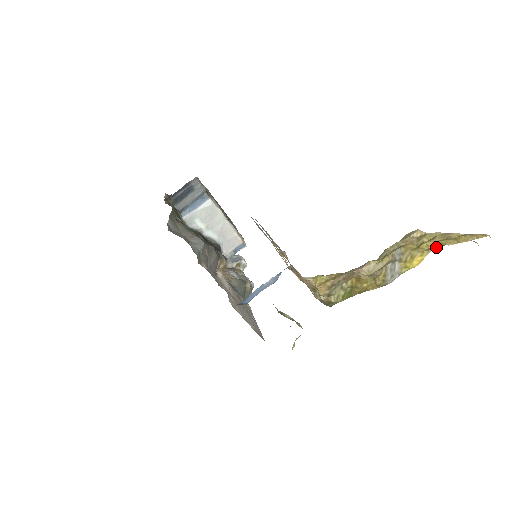
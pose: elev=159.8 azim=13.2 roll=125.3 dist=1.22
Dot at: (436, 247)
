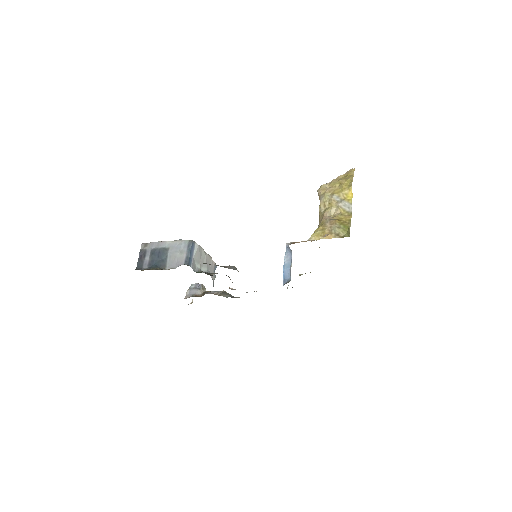
Dot at: (349, 184)
